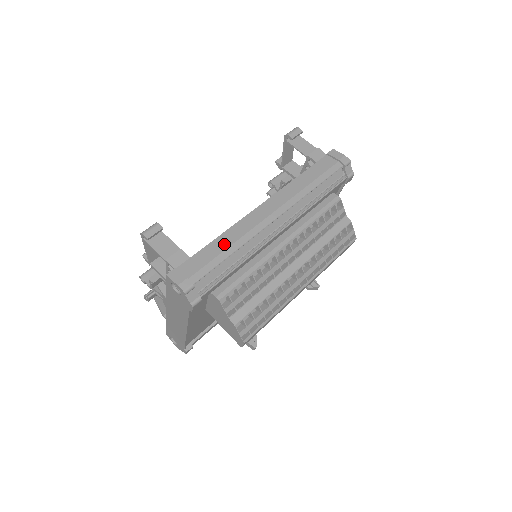
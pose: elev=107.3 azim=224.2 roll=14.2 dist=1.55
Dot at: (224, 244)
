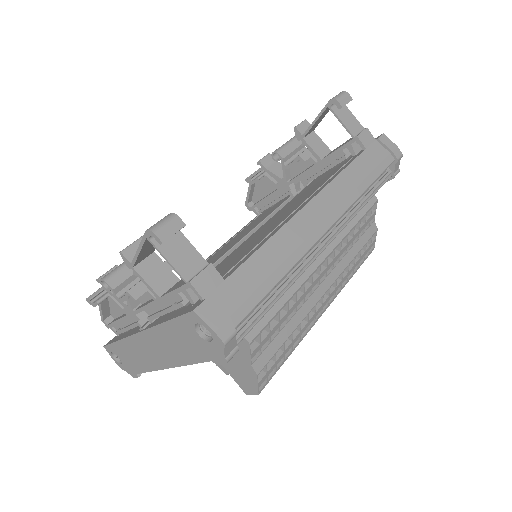
Dot at: (271, 261)
